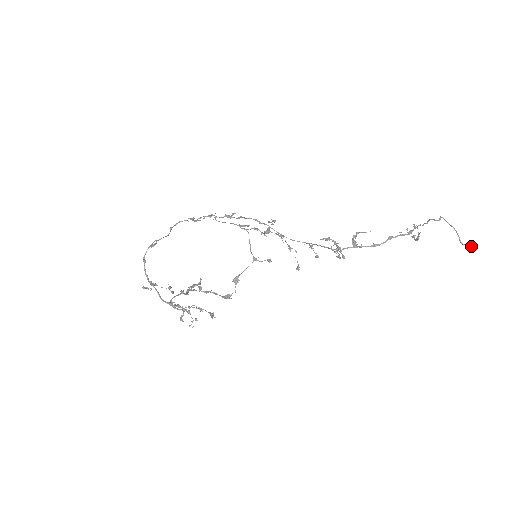
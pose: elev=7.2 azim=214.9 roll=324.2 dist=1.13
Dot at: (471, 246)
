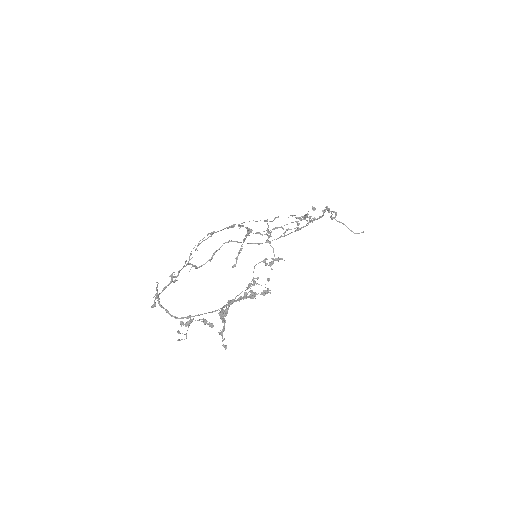
Dot at: (361, 232)
